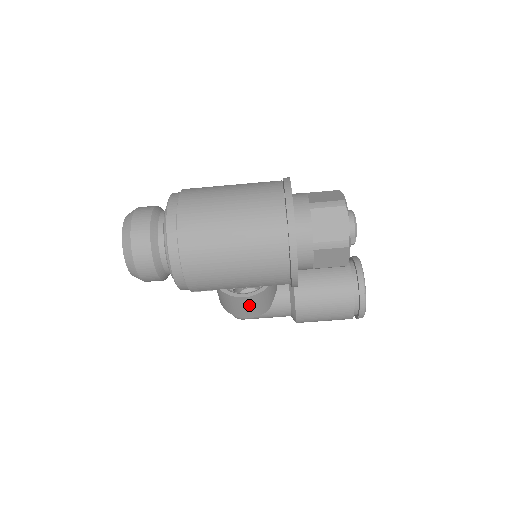
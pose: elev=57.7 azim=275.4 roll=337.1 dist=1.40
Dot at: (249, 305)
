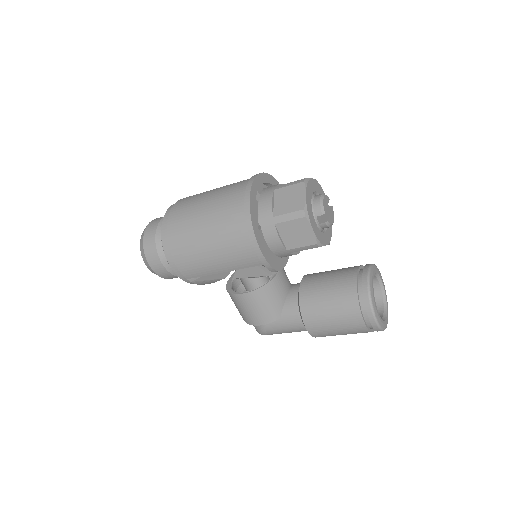
Dot at: (252, 305)
